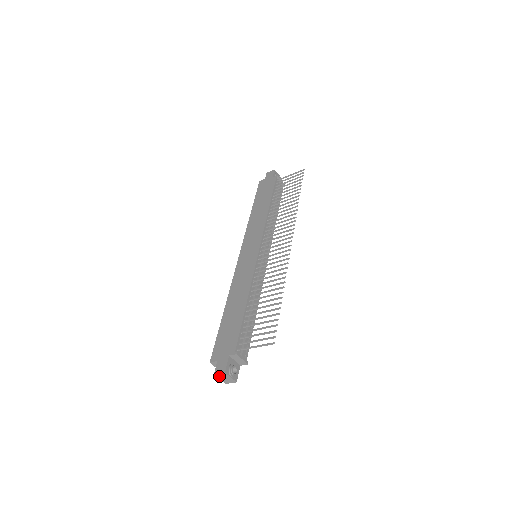
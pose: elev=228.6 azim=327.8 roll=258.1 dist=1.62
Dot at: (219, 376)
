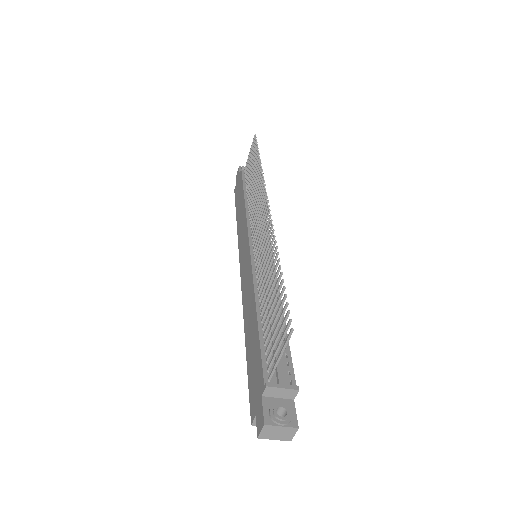
Dot at: (267, 436)
